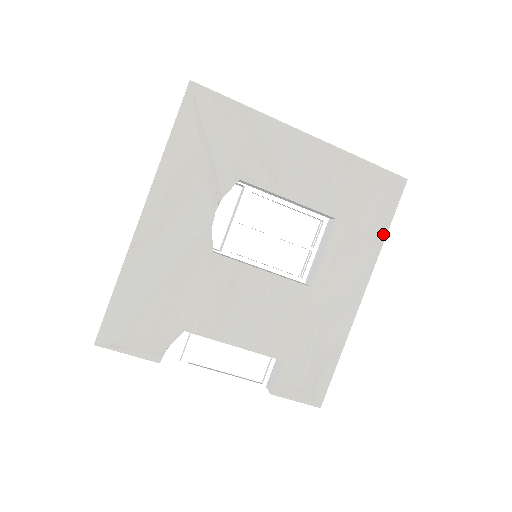
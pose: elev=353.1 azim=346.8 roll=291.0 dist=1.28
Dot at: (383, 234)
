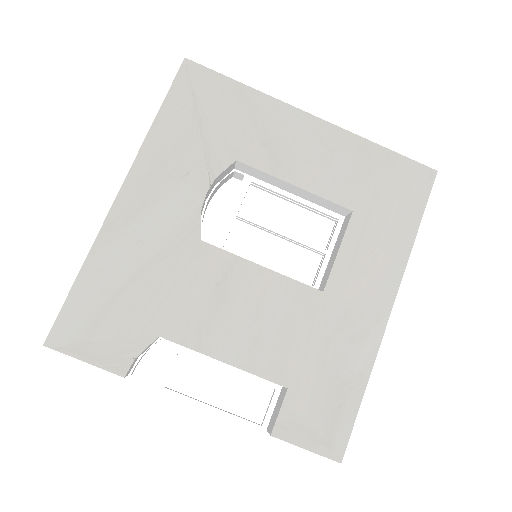
Dot at: (412, 232)
